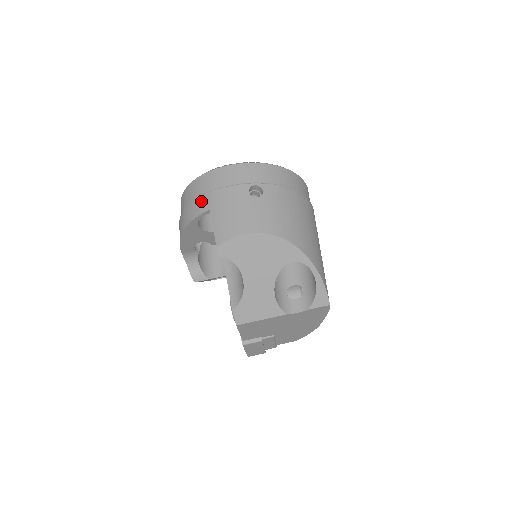
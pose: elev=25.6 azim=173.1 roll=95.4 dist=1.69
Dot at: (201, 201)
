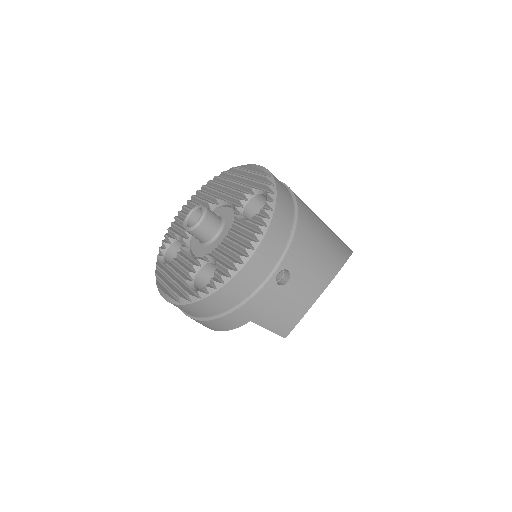
Dot at: (231, 319)
